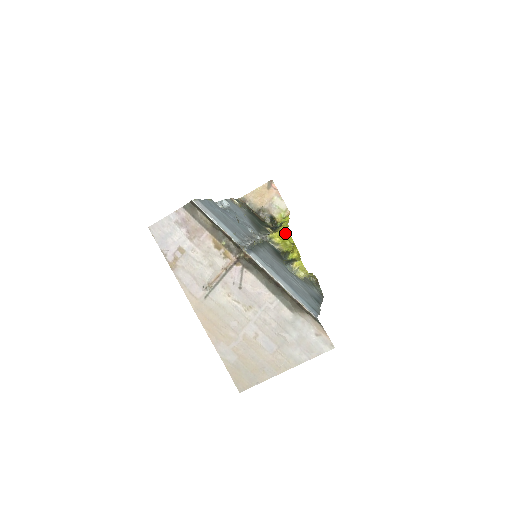
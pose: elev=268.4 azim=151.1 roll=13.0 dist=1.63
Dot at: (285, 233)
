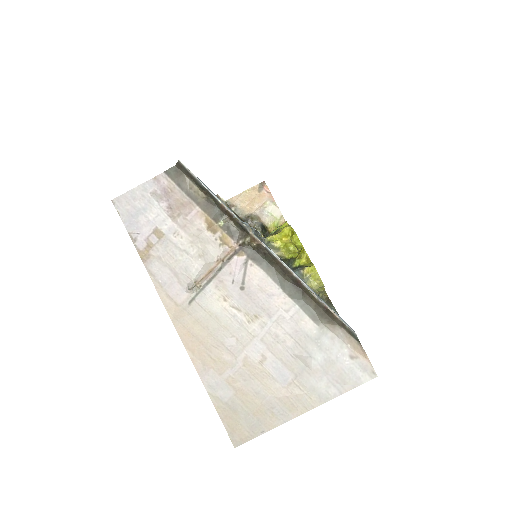
Dot at: (289, 234)
